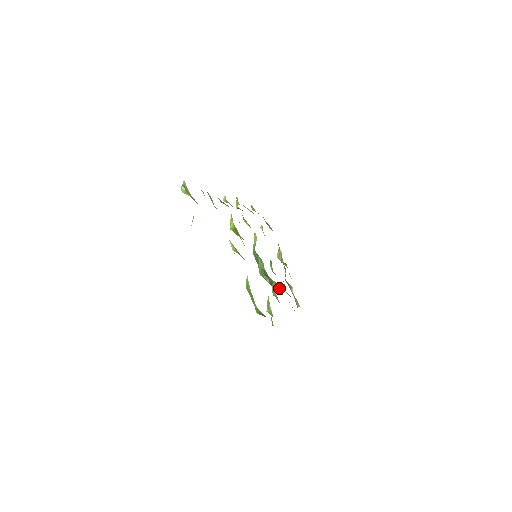
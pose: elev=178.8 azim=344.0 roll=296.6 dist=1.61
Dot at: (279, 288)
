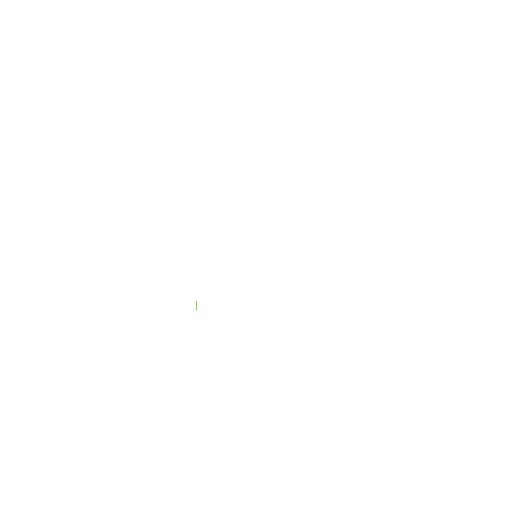
Dot at: occluded
